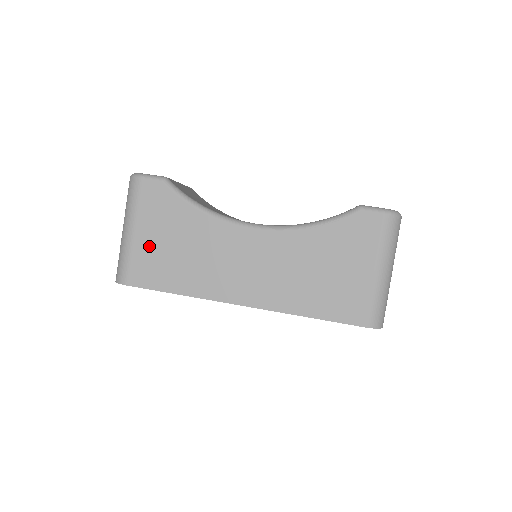
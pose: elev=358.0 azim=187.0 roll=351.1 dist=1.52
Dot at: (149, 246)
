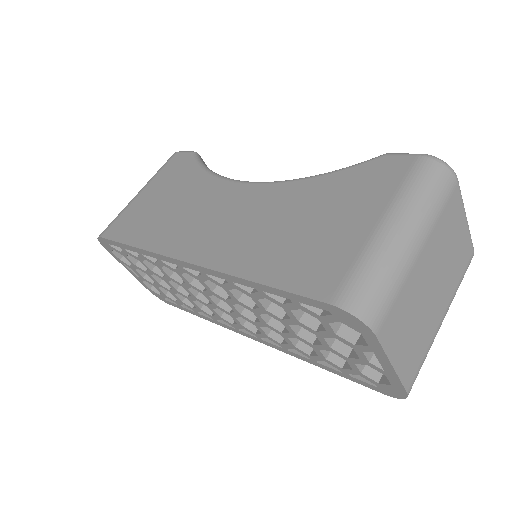
Dot at: (143, 203)
